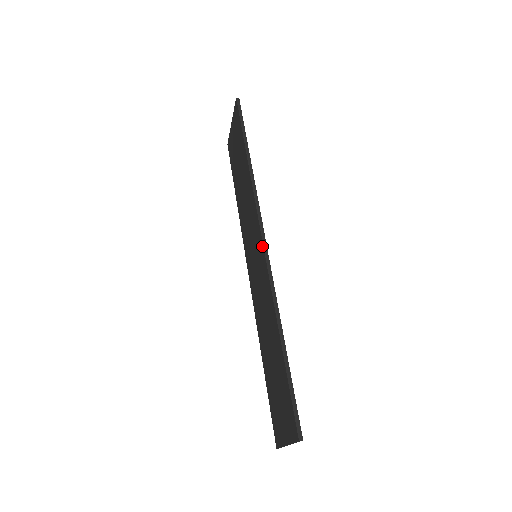
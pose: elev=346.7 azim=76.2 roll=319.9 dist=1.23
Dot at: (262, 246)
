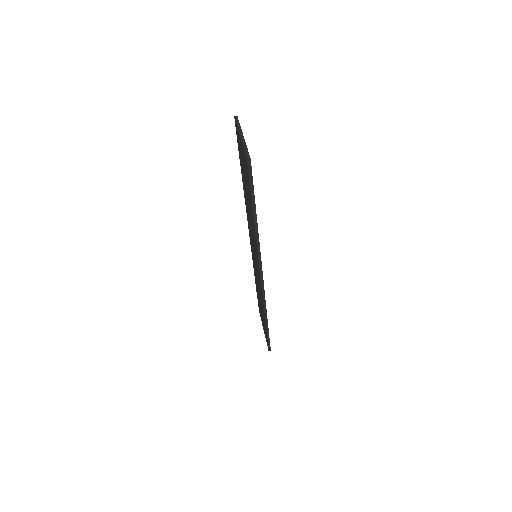
Dot at: (260, 281)
